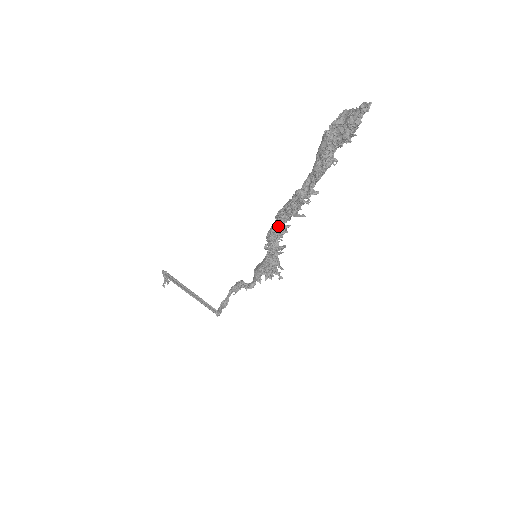
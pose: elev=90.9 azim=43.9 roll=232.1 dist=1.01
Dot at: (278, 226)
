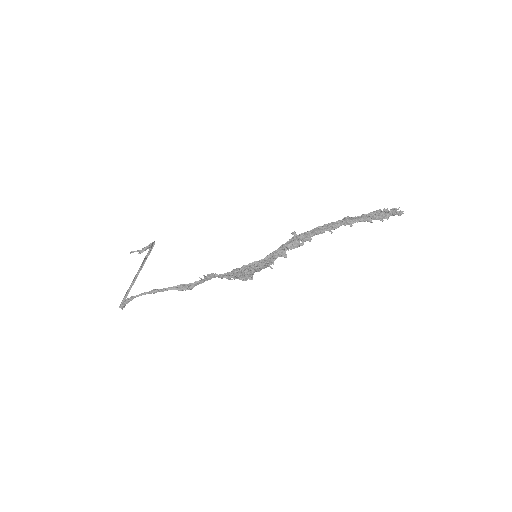
Dot at: (308, 234)
